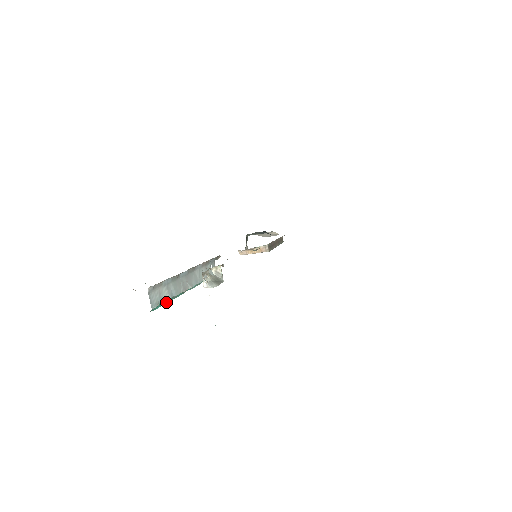
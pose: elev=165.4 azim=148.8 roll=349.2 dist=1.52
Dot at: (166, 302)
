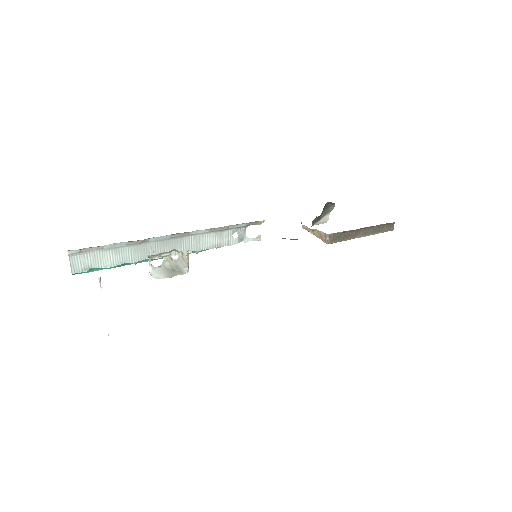
Dot at: (113, 266)
